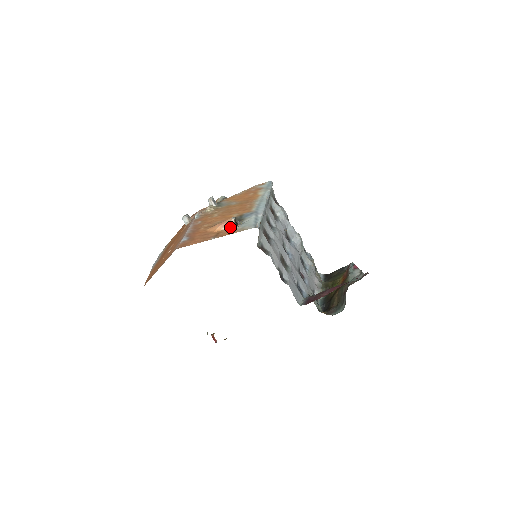
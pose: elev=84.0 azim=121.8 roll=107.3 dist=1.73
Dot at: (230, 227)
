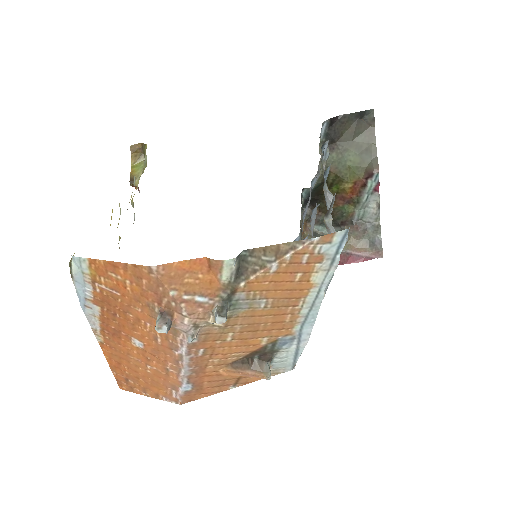
Dot at: occluded
